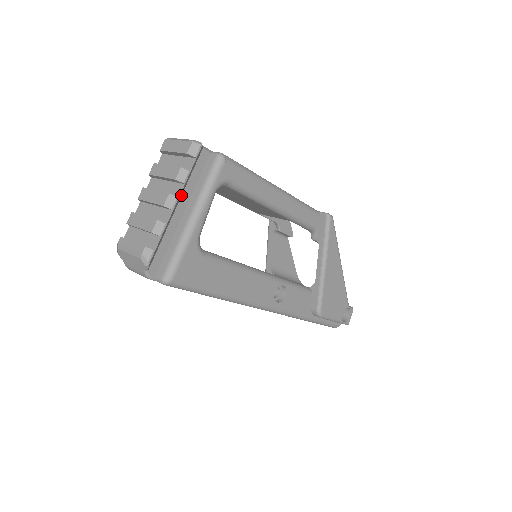
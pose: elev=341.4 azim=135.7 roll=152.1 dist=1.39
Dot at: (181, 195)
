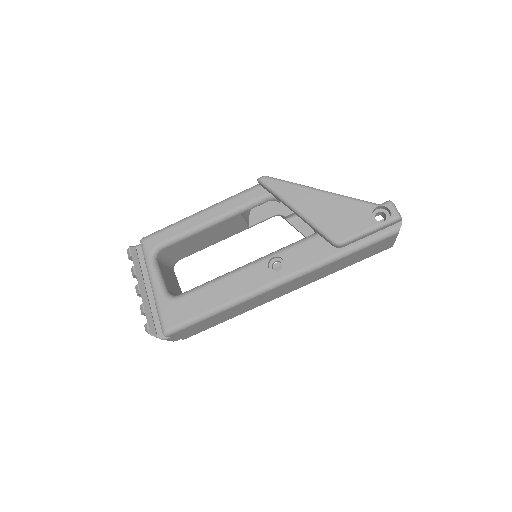
Dot at: (143, 281)
